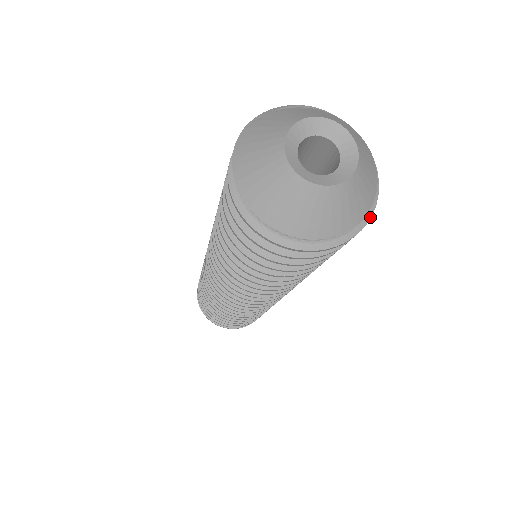
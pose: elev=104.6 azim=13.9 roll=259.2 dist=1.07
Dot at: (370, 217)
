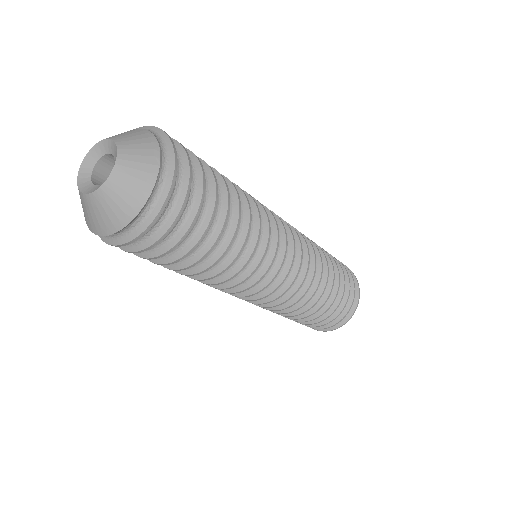
Dot at: (154, 218)
